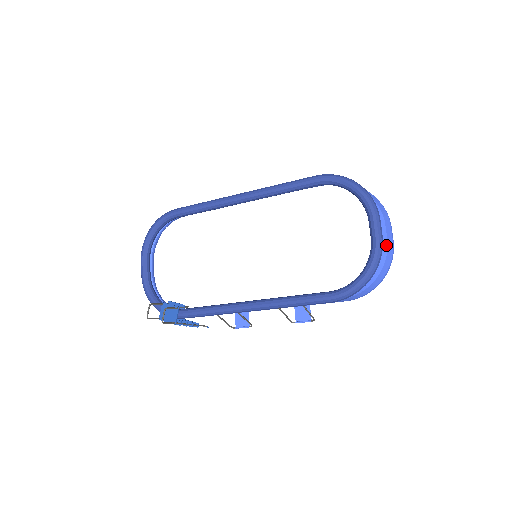
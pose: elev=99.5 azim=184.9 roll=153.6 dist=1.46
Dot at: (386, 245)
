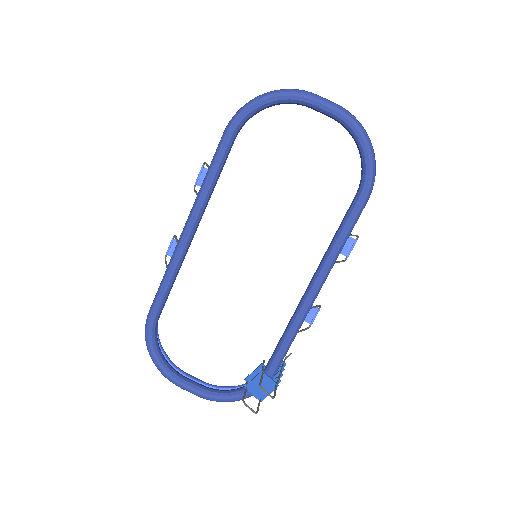
Dot at: occluded
